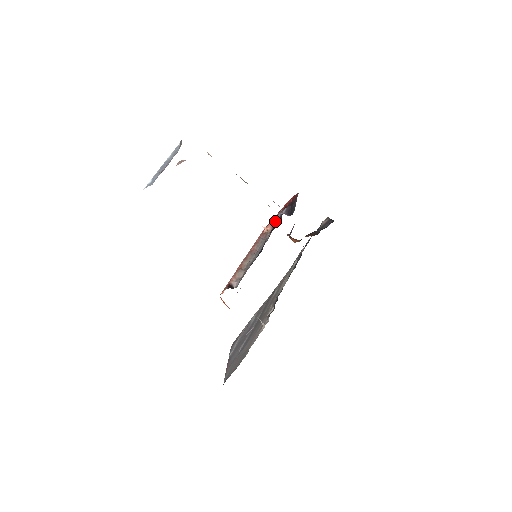
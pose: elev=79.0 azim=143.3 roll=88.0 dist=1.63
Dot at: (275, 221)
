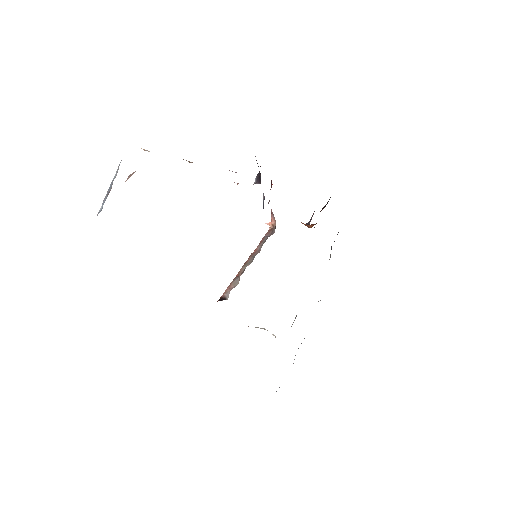
Dot at: (263, 204)
